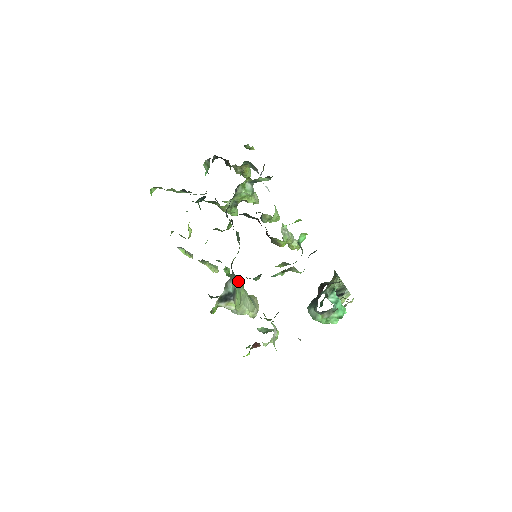
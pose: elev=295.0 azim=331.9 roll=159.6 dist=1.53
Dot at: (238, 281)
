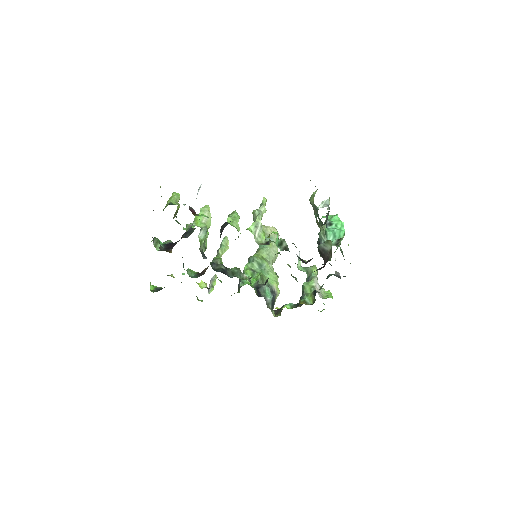
Dot at: (258, 264)
